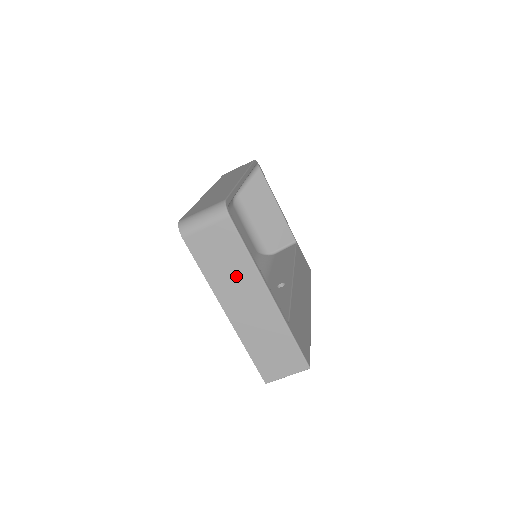
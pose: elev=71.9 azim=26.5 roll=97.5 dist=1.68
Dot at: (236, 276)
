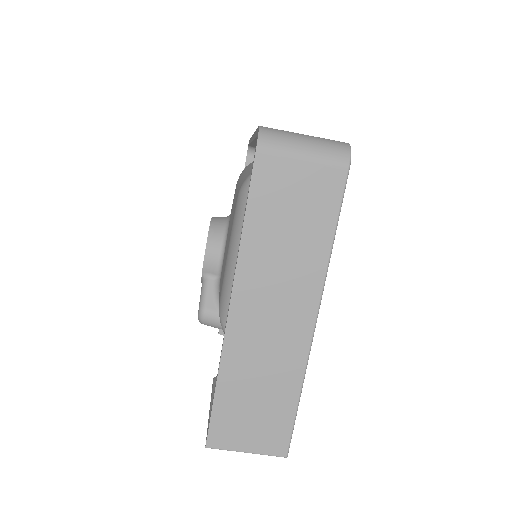
Dot at: (289, 261)
